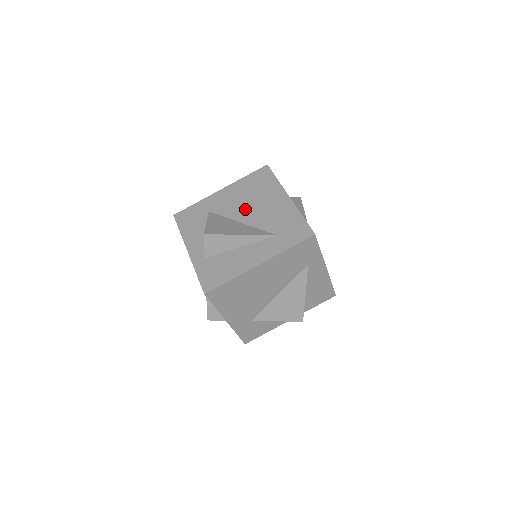
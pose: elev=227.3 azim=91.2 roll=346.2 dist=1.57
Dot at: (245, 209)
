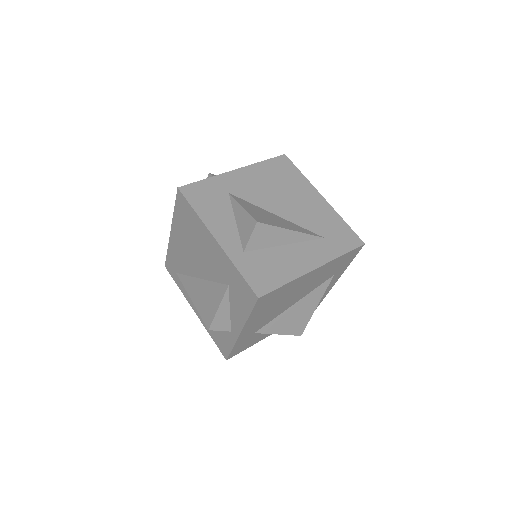
Dot at: (276, 200)
